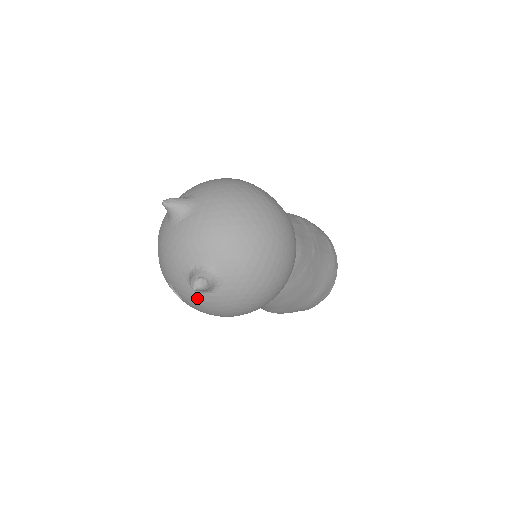
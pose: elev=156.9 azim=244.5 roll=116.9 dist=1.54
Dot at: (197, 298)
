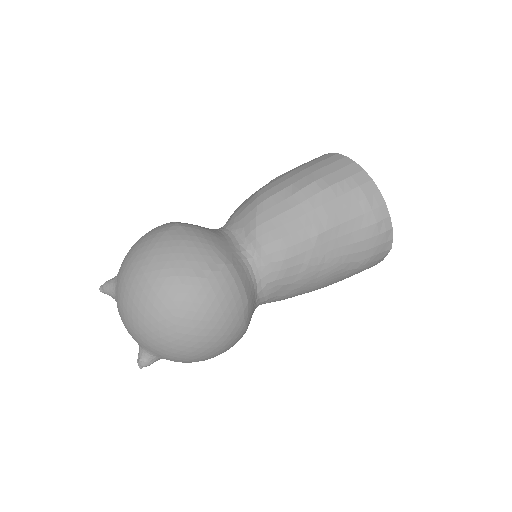
Dot at: occluded
